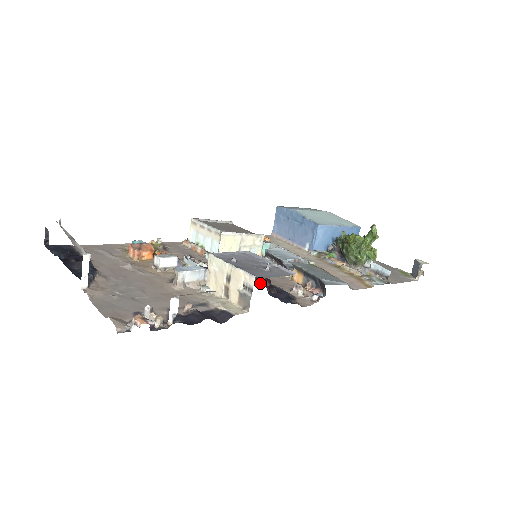
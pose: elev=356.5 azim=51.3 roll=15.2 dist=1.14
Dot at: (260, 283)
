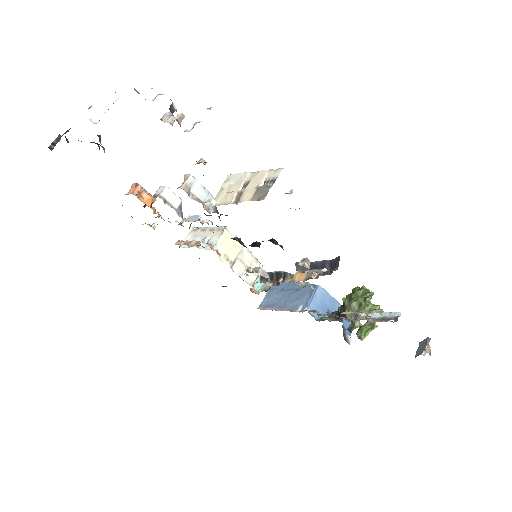
Dot at: occluded
